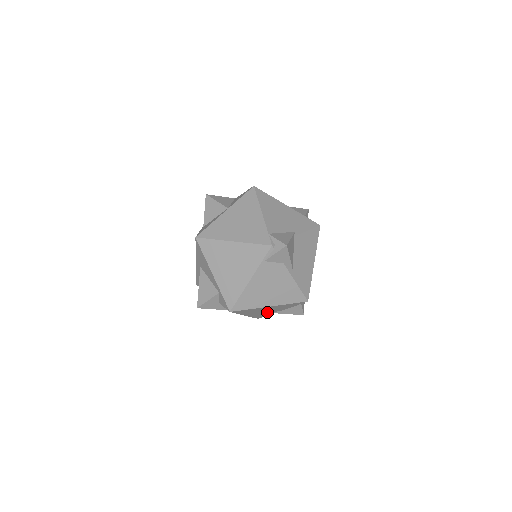
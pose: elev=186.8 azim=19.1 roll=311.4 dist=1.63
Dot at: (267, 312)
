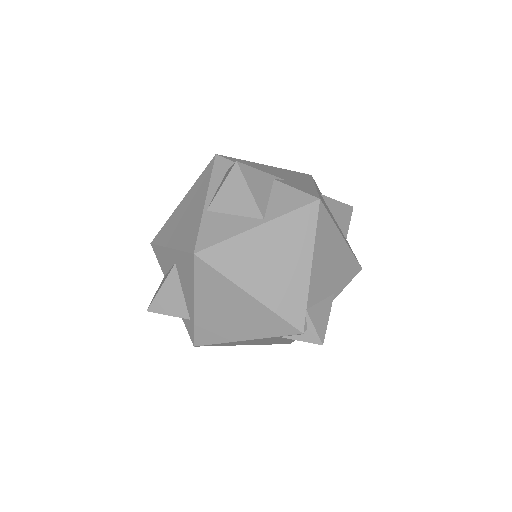
Dot at: occluded
